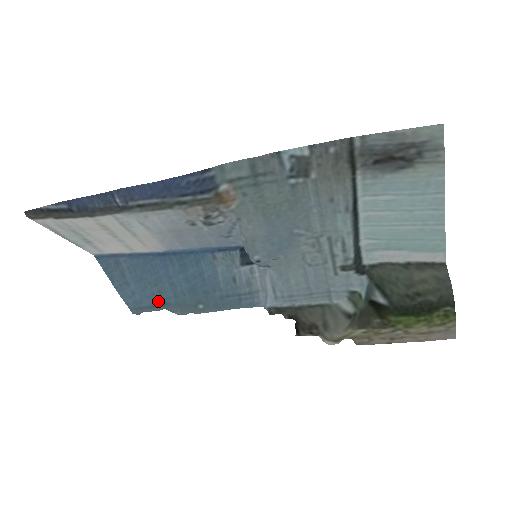
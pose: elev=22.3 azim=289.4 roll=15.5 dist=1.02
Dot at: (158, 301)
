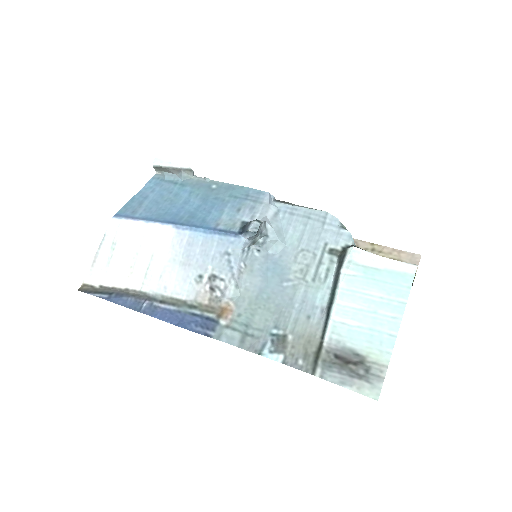
Dot at: (176, 187)
